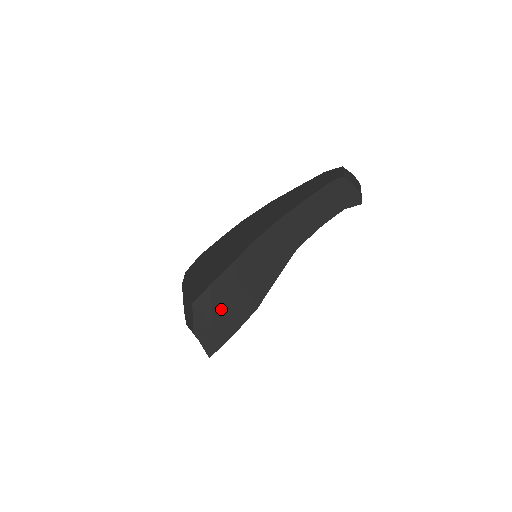
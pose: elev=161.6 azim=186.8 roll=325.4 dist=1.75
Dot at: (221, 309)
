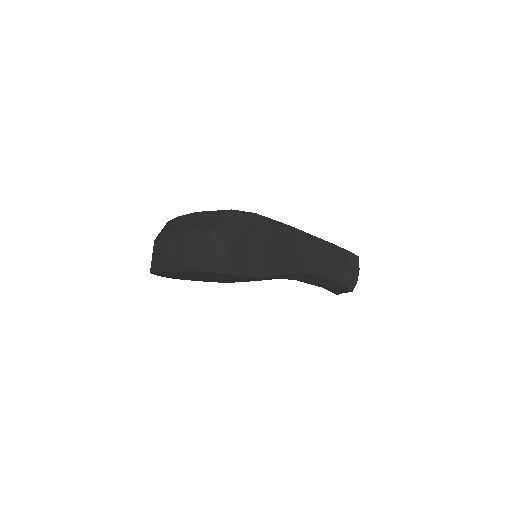
Dot at: (244, 241)
